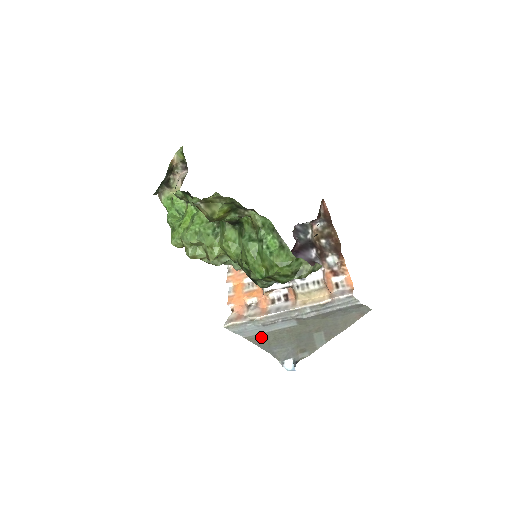
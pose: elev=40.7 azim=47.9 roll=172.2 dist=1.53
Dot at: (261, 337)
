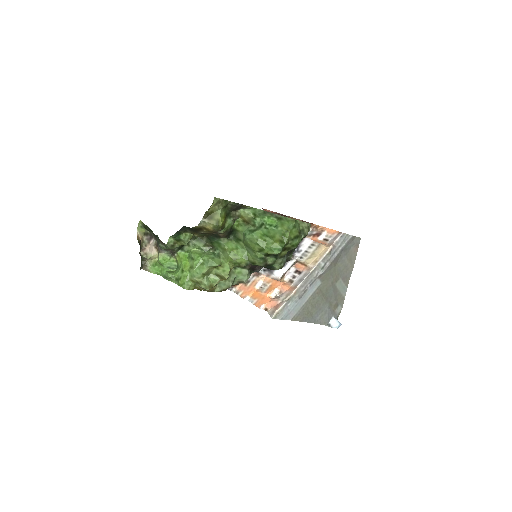
Dot at: (302, 311)
